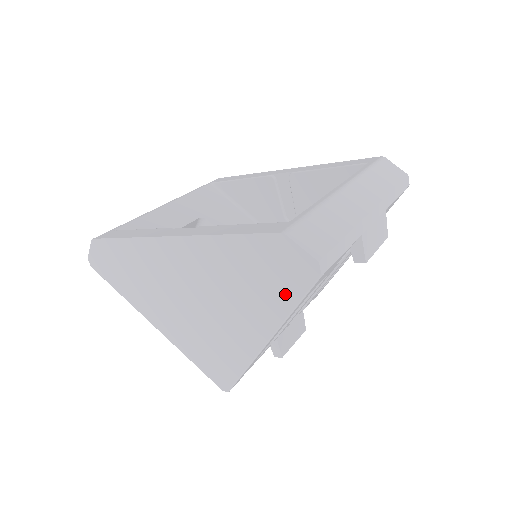
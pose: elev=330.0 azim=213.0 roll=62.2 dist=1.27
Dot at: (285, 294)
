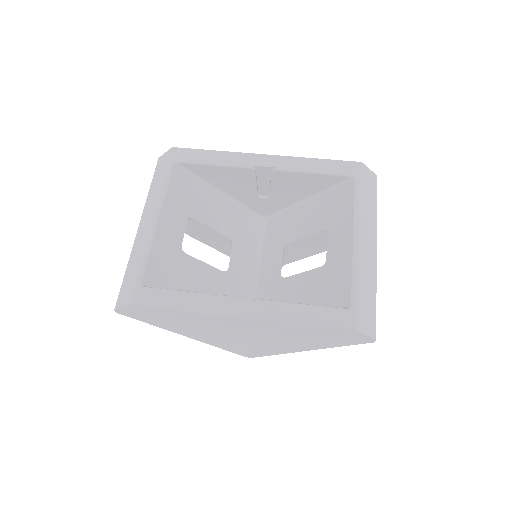
Dot at: (338, 343)
